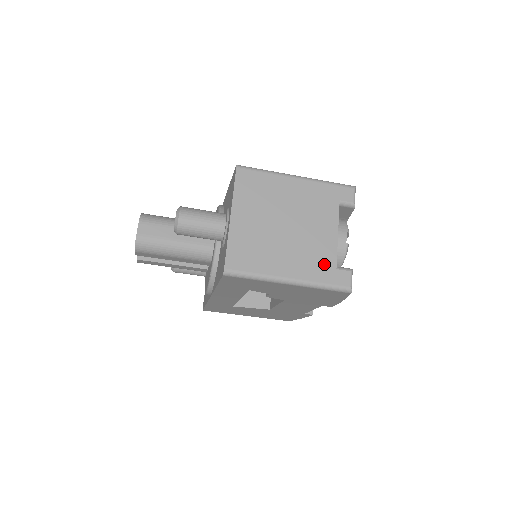
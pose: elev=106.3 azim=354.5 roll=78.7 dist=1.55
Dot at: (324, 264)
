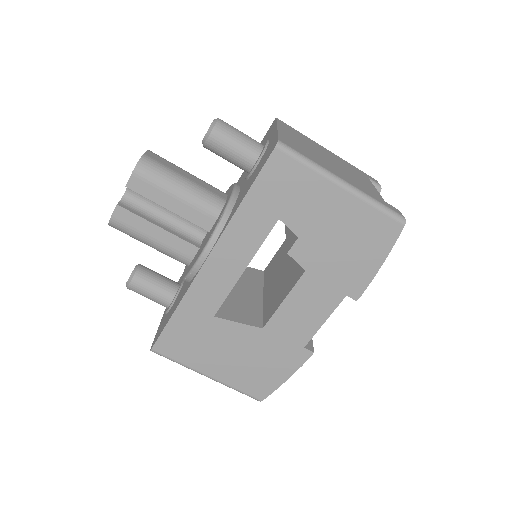
Dot at: (372, 193)
